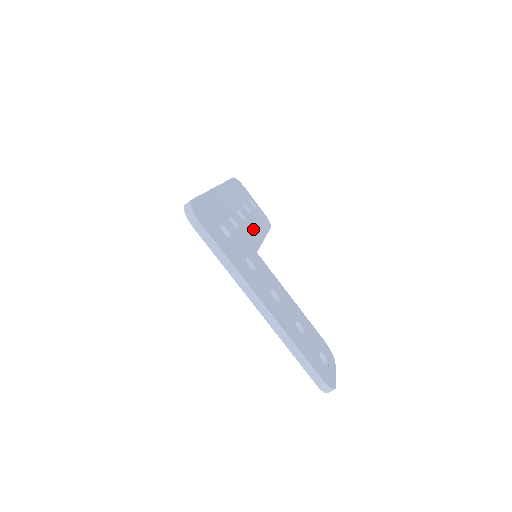
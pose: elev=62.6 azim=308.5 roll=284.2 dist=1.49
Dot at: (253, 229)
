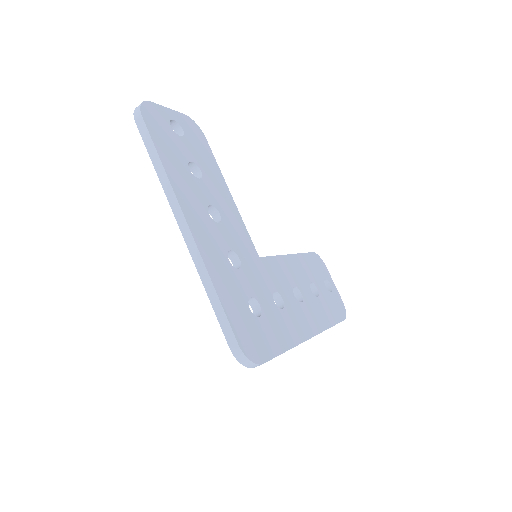
Dot at: (227, 210)
